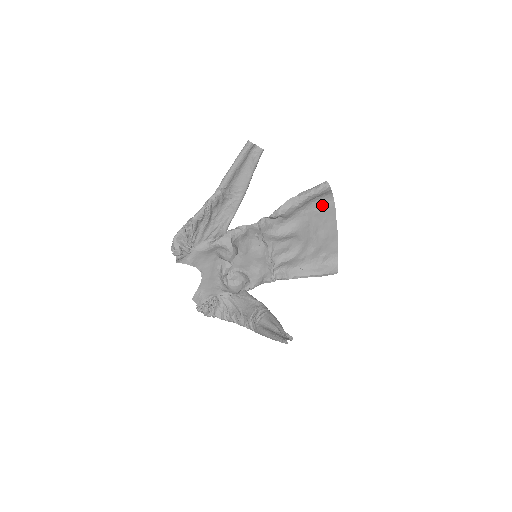
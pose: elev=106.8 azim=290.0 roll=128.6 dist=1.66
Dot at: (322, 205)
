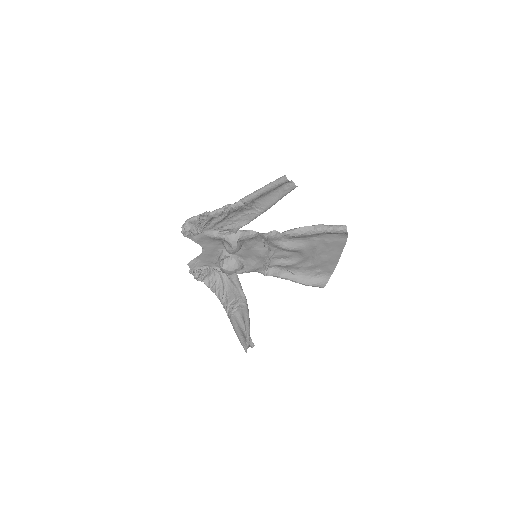
Dot at: (334, 238)
